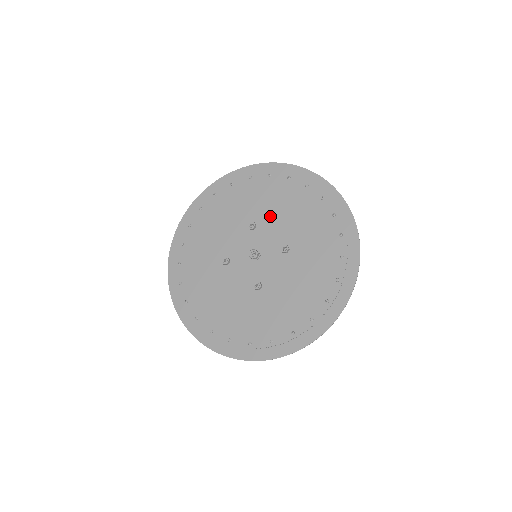
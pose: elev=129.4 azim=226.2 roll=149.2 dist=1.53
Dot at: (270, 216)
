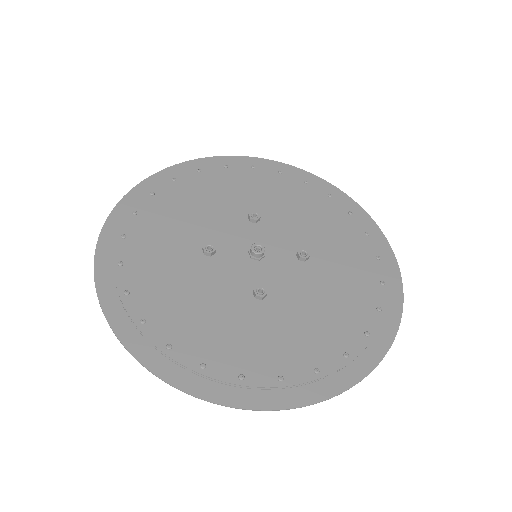
Dot at: (280, 214)
